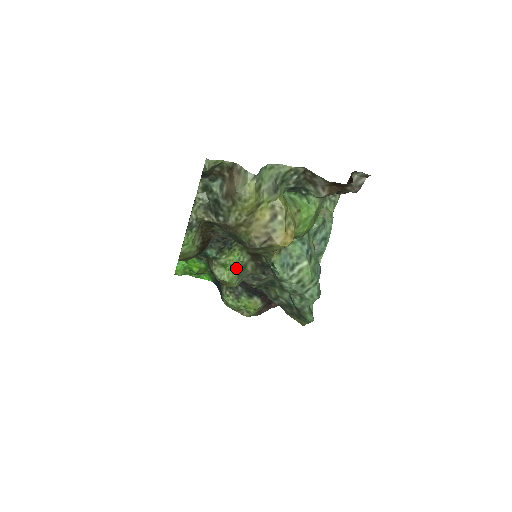
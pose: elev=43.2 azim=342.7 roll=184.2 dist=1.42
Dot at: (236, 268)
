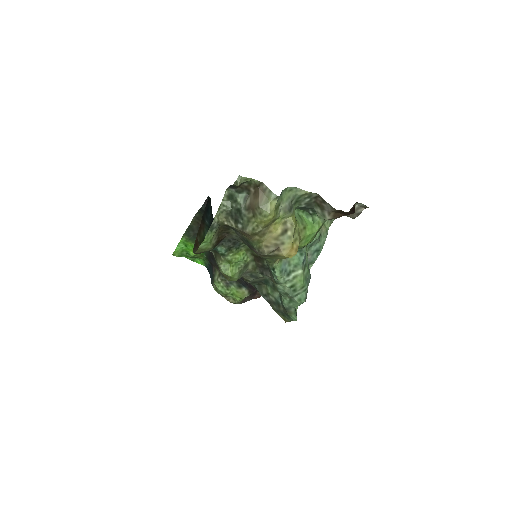
Dot at: (239, 265)
